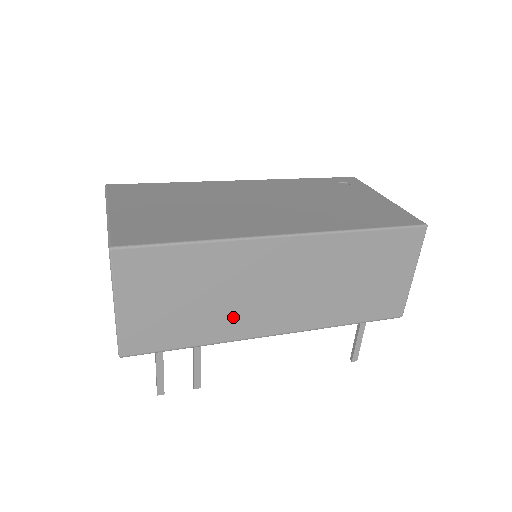
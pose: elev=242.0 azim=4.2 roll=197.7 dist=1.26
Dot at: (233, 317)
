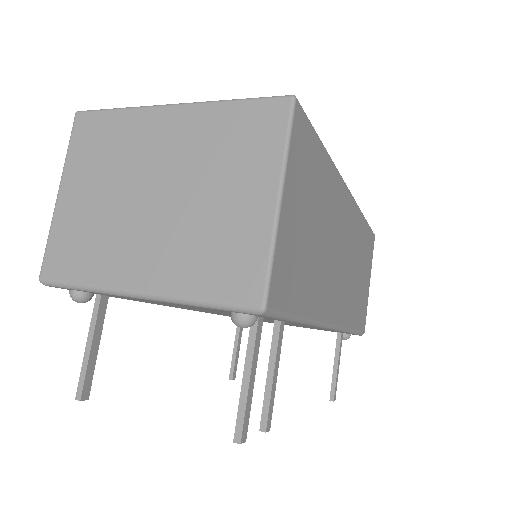
Dot at: (325, 281)
